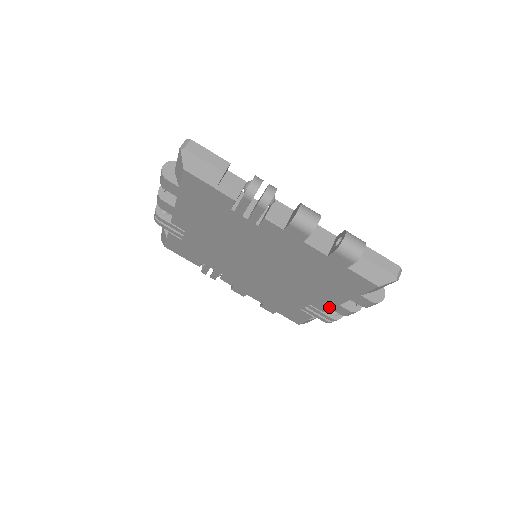
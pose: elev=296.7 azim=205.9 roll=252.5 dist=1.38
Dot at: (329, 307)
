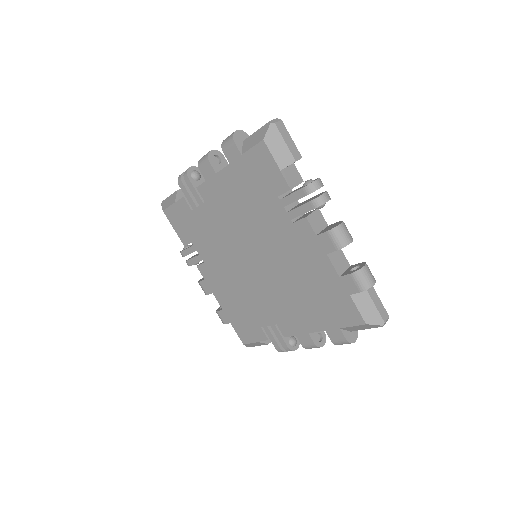
Dot at: (295, 333)
